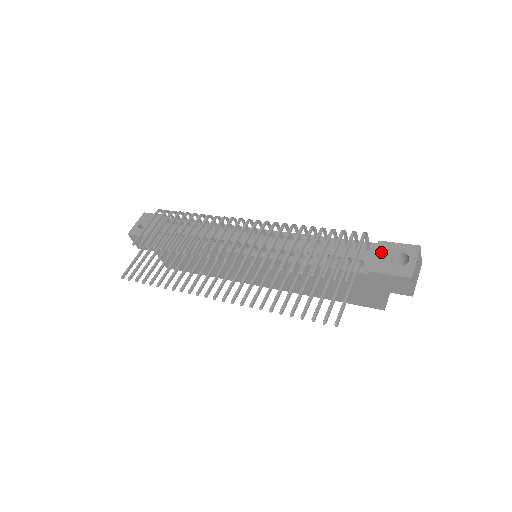
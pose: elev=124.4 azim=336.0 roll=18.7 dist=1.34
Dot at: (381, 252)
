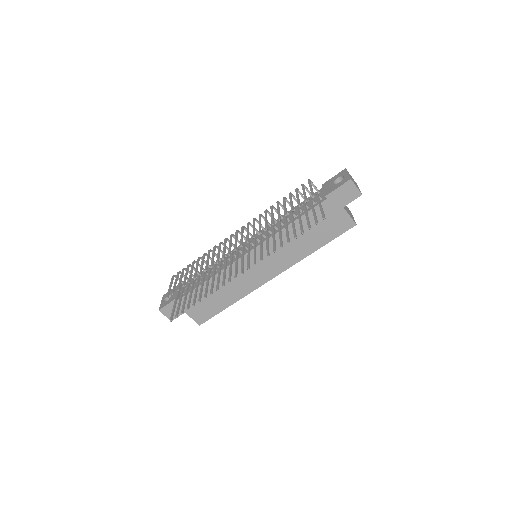
Dot at: (326, 186)
